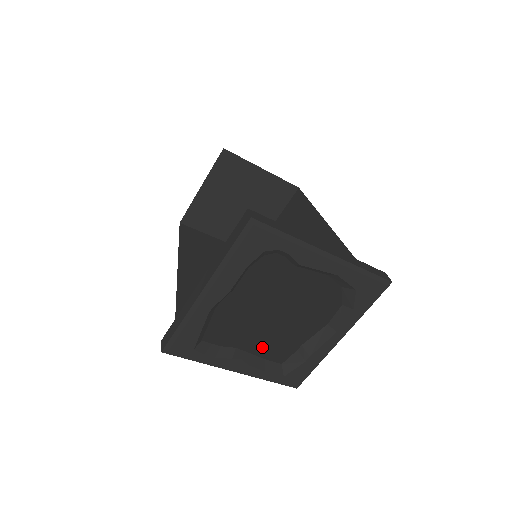
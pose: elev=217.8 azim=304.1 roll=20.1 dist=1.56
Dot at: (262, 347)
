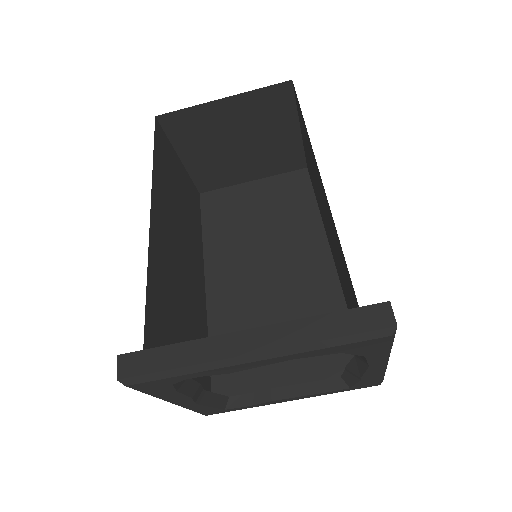
Dot at: occluded
